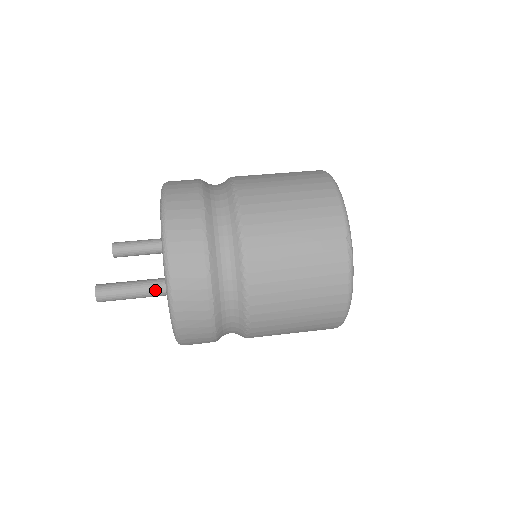
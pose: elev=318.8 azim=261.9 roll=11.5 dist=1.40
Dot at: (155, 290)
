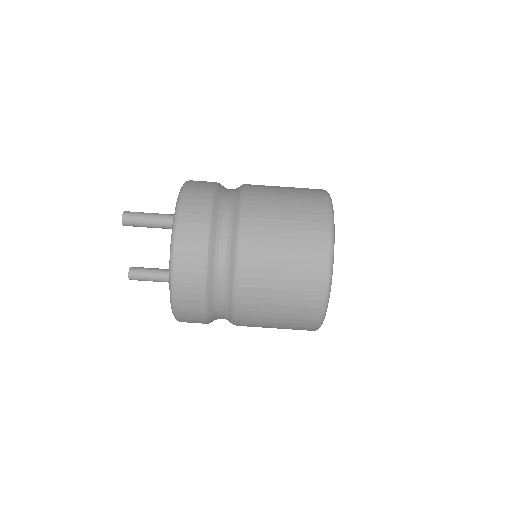
Dot at: occluded
